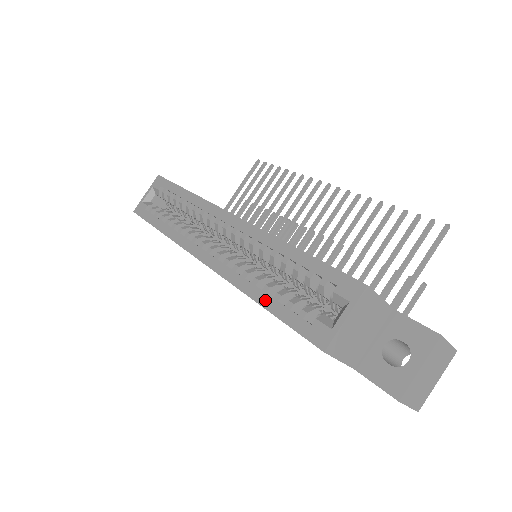
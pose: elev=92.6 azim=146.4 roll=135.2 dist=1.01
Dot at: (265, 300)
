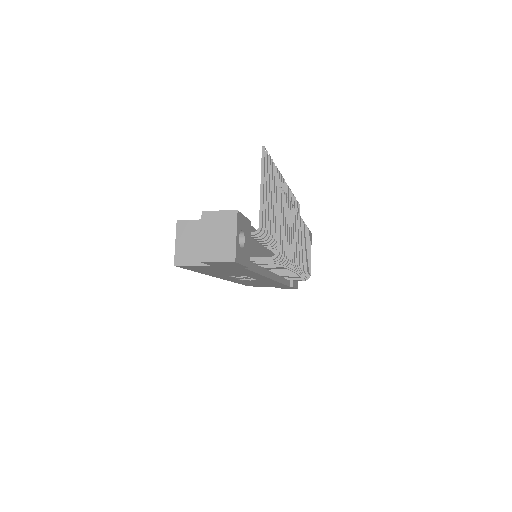
Dot at: occluded
